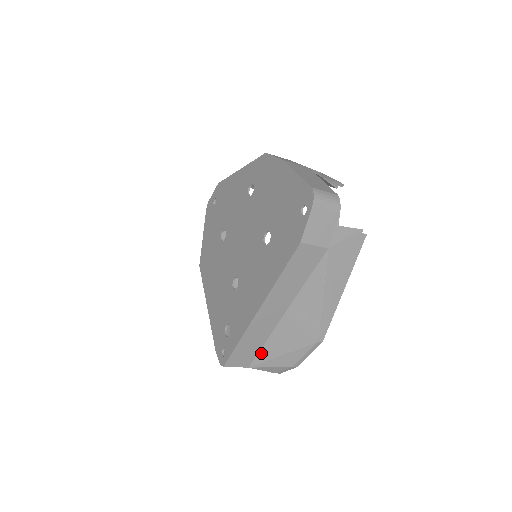
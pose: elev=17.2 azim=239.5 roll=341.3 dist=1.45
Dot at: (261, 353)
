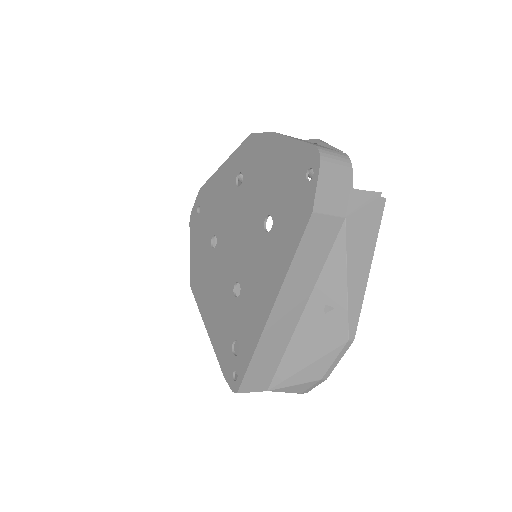
Dot at: (280, 369)
